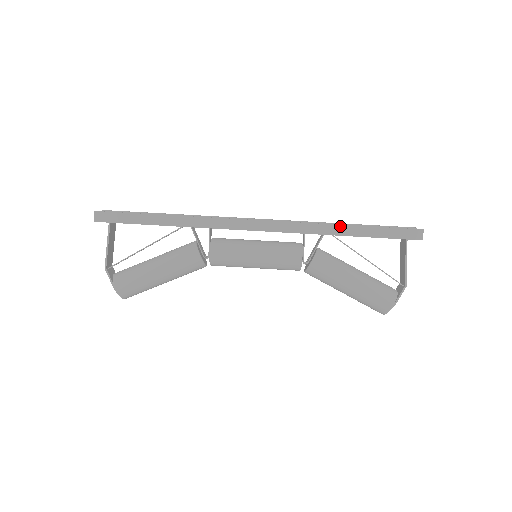
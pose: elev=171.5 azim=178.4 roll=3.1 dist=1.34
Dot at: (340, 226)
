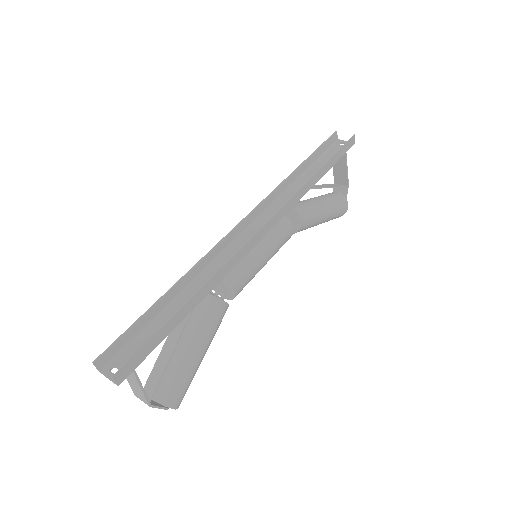
Dot at: (312, 178)
